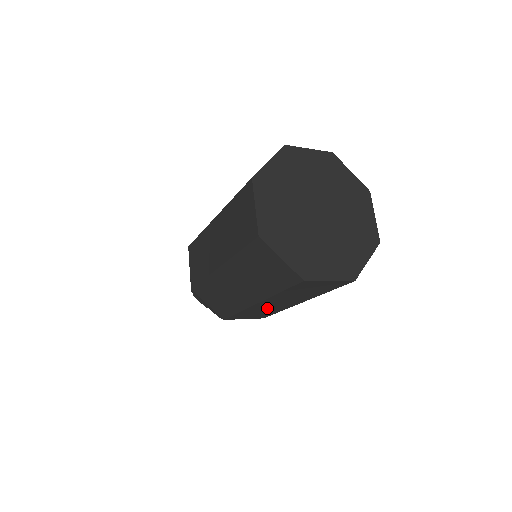
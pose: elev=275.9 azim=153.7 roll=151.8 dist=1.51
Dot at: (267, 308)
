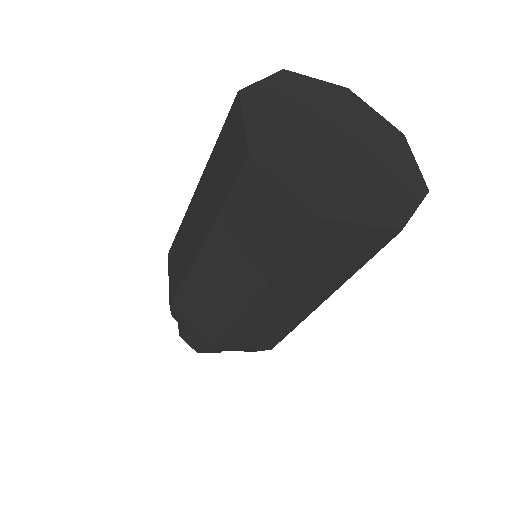
Dot at: occluded
